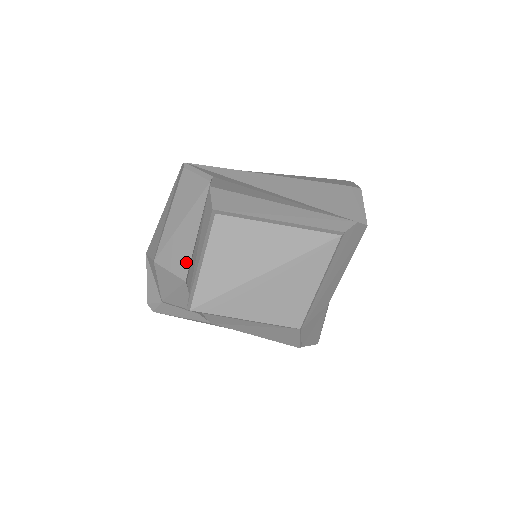
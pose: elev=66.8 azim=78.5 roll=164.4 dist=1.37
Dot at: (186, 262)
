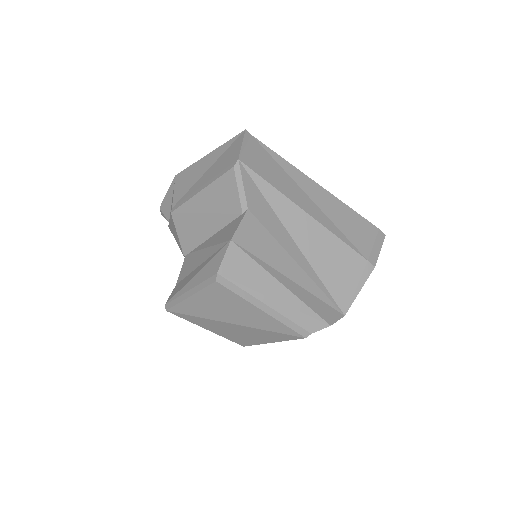
Dot at: (192, 245)
